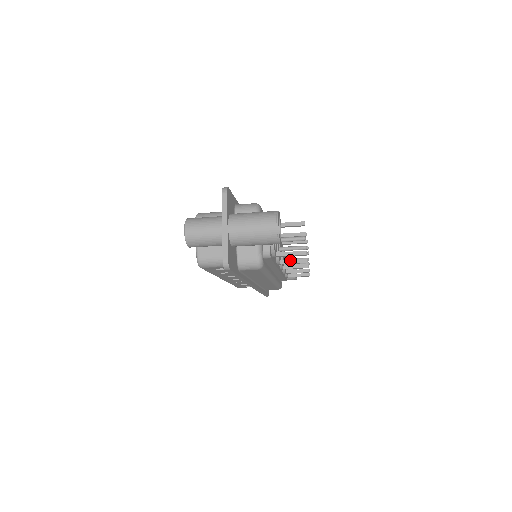
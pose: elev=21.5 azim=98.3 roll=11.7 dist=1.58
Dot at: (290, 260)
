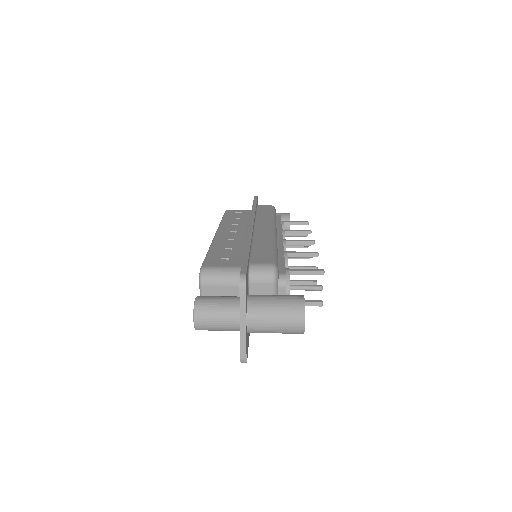
Dot at: (298, 282)
